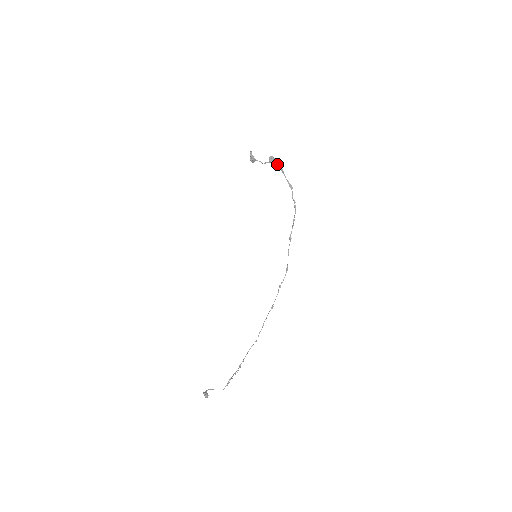
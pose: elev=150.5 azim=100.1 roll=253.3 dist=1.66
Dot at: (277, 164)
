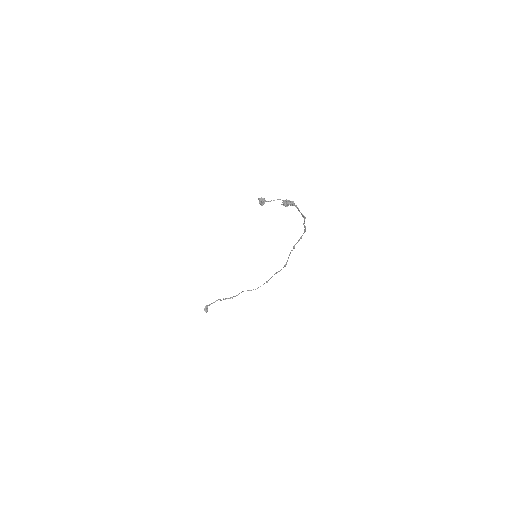
Dot at: (291, 204)
